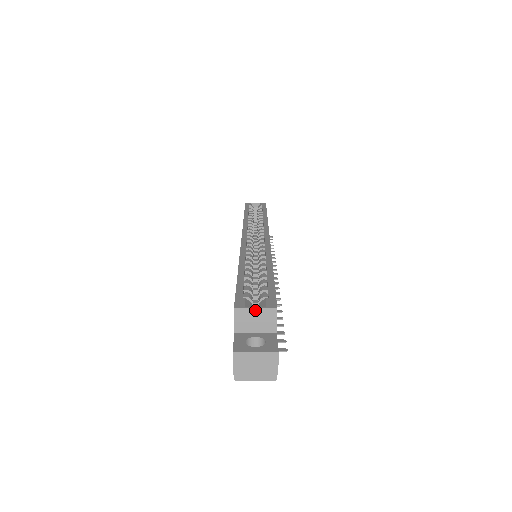
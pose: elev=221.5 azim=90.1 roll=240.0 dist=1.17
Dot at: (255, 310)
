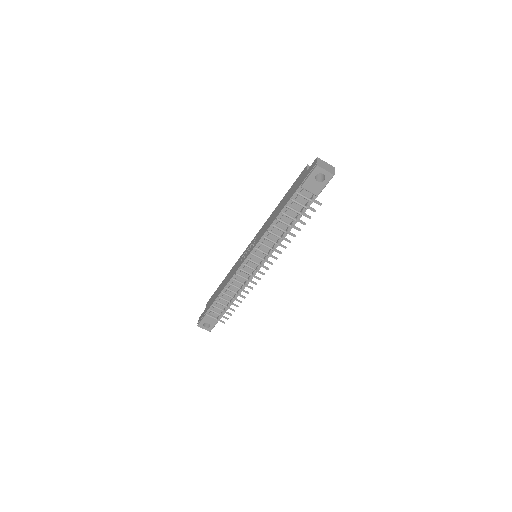
Dot at: occluded
